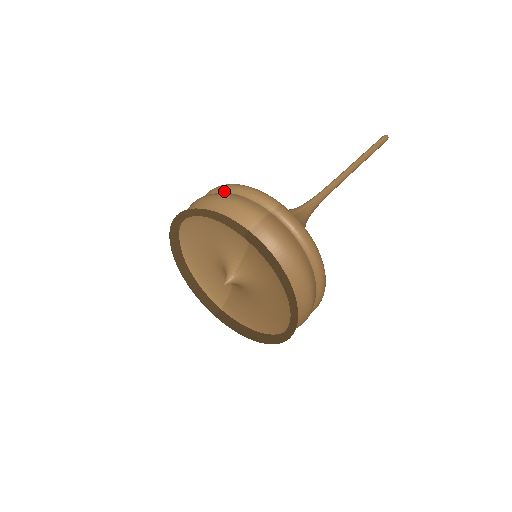
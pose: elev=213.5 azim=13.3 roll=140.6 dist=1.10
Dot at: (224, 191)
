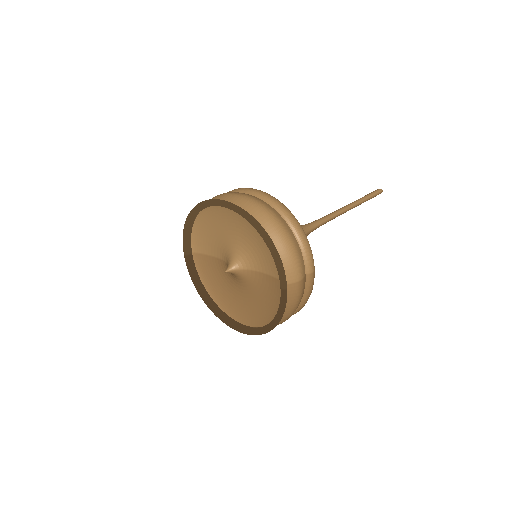
Dot at: (289, 223)
